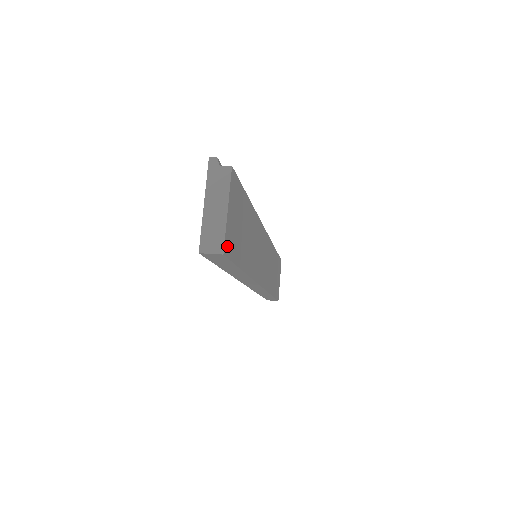
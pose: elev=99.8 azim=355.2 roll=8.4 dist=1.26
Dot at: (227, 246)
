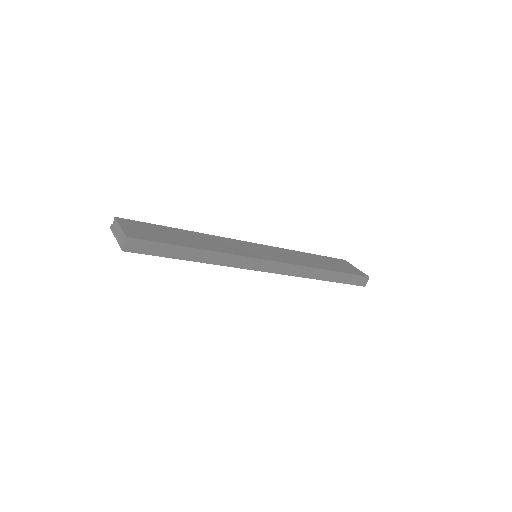
Dot at: (133, 236)
